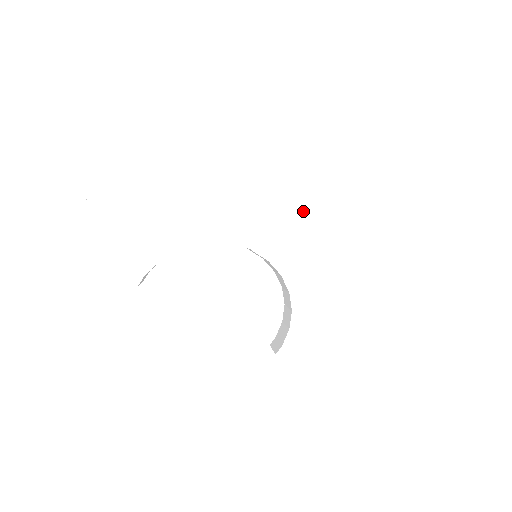
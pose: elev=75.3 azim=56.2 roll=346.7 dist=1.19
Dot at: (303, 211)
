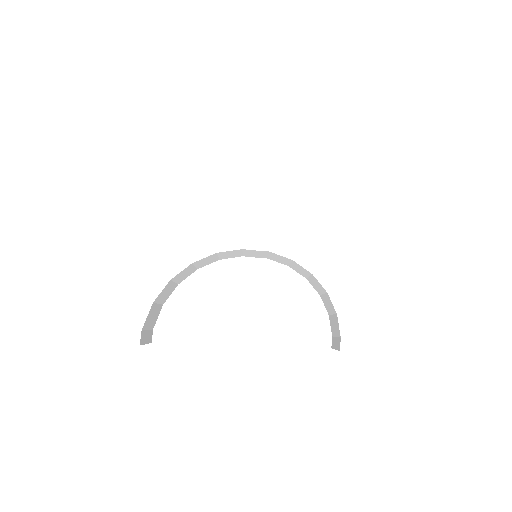
Dot at: (275, 182)
